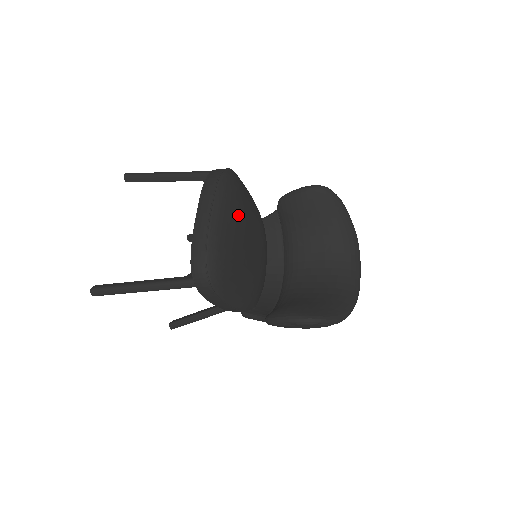
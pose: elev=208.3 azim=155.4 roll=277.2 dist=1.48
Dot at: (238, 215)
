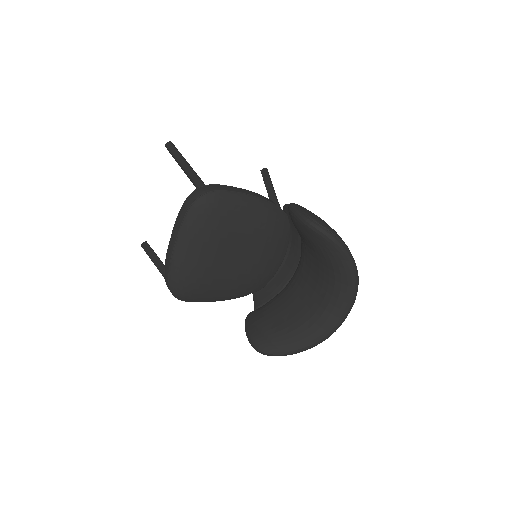
Dot at: (210, 242)
